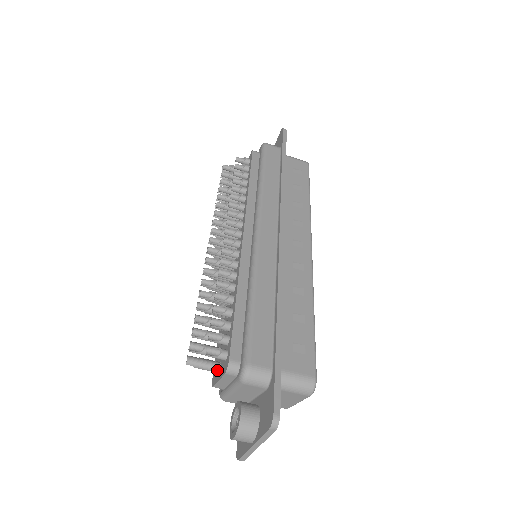
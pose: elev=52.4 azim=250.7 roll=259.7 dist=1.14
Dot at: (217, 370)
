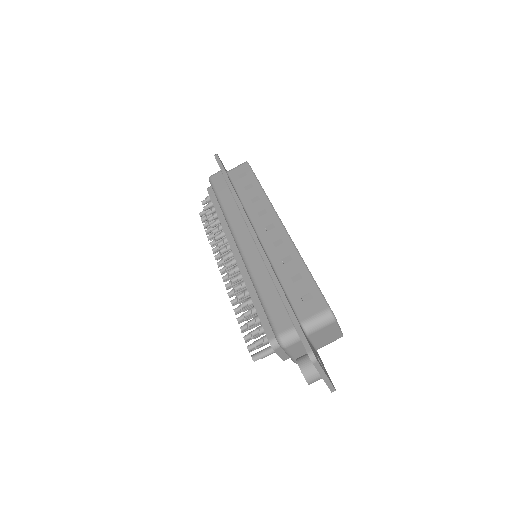
Dot at: occluded
